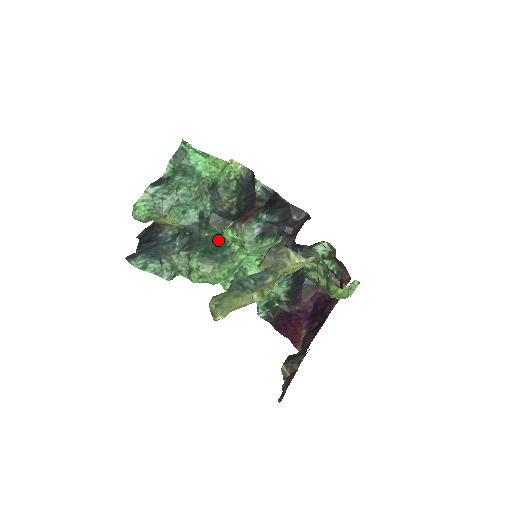
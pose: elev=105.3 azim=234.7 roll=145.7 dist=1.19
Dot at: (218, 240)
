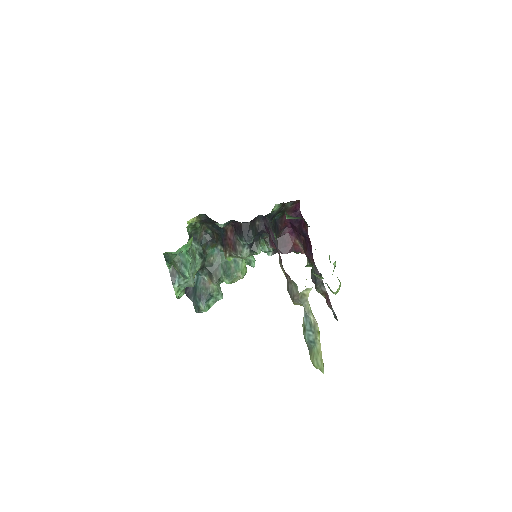
Dot at: (221, 255)
